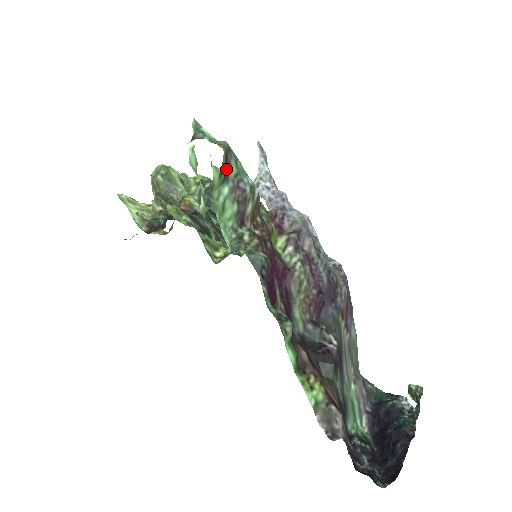
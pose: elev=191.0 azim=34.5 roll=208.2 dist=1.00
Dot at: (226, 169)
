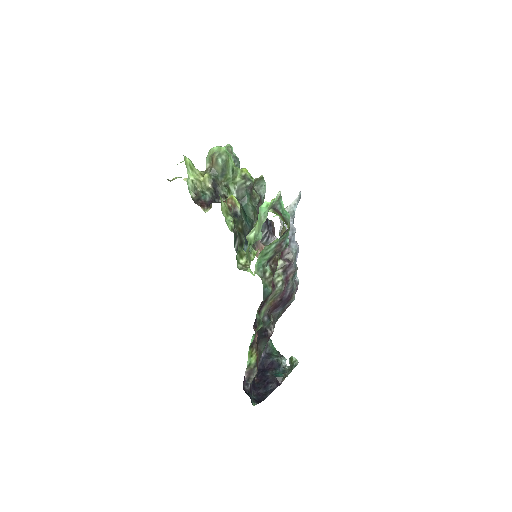
Dot at: (281, 236)
